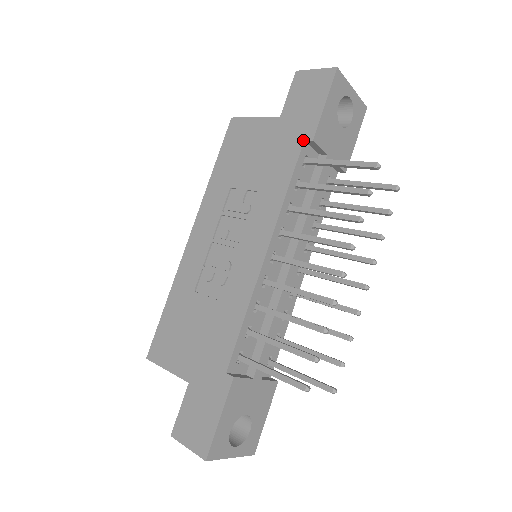
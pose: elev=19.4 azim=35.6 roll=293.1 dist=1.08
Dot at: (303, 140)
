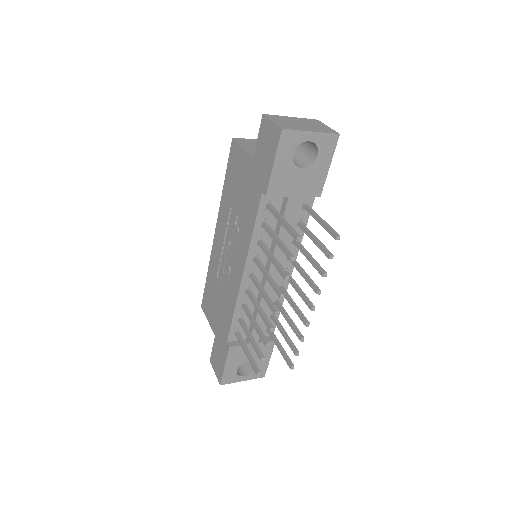
Dot at: (261, 192)
